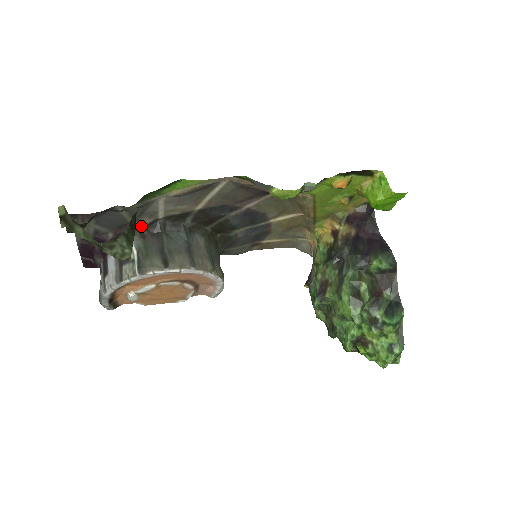
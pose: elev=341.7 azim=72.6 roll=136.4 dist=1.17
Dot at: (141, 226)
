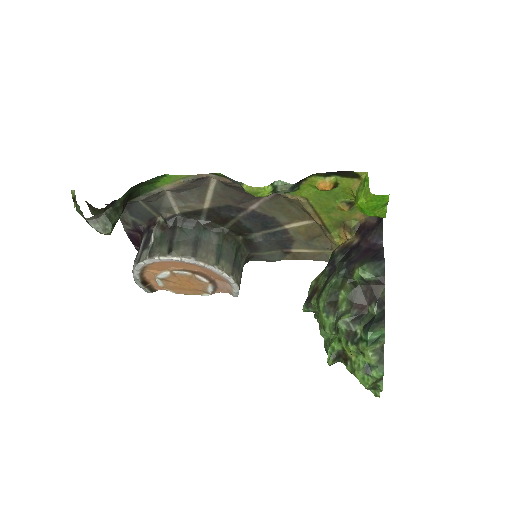
Dot at: (163, 220)
